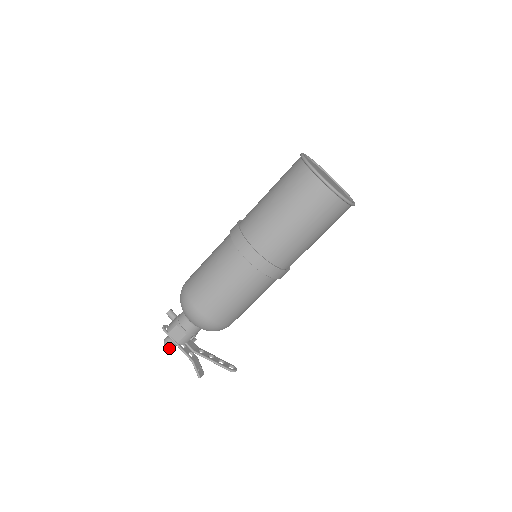
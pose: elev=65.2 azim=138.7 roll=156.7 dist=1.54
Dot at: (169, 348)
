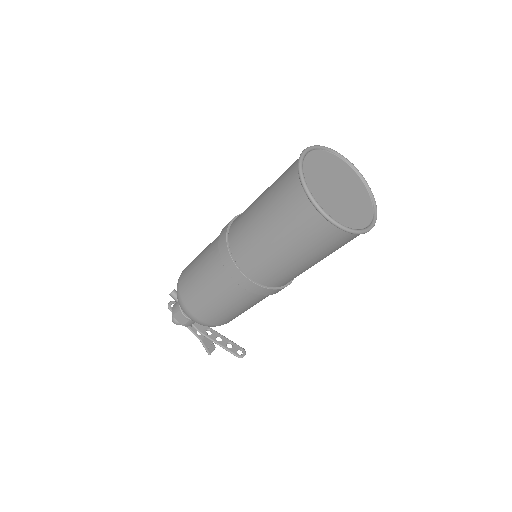
Dot at: occluded
